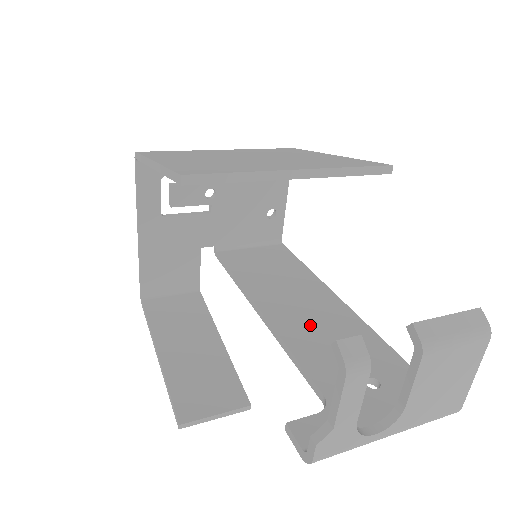
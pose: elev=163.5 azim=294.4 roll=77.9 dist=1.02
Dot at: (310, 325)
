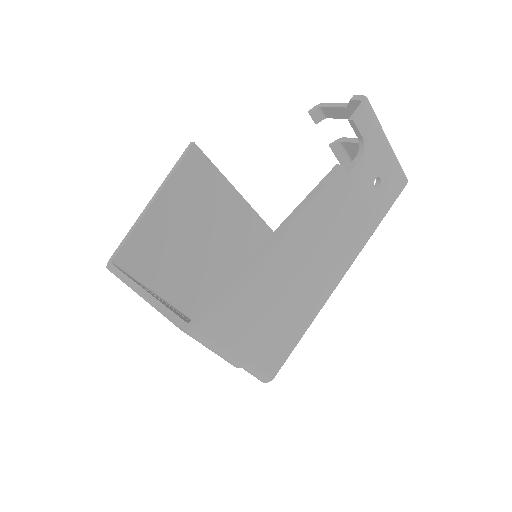
Dot at: occluded
